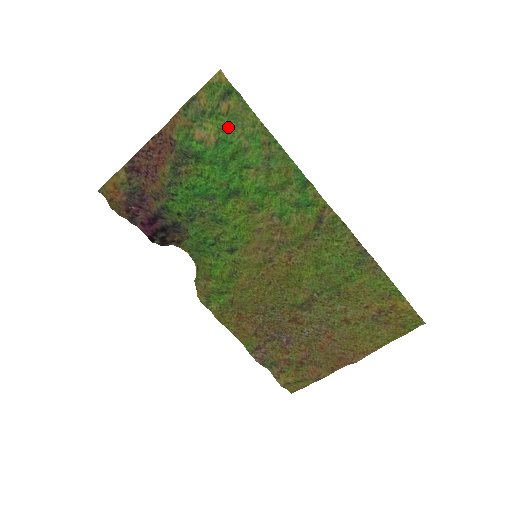
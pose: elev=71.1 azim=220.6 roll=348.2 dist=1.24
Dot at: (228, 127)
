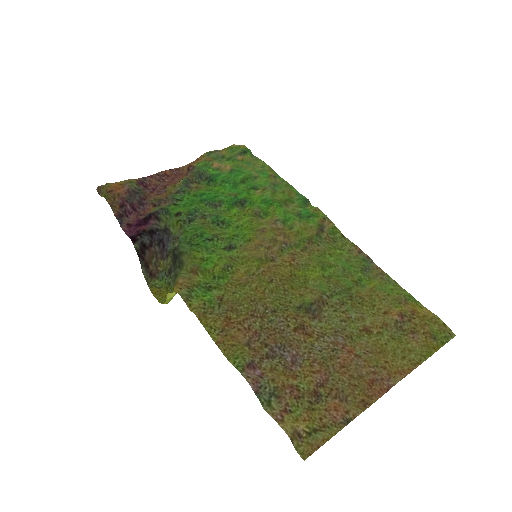
Dot at: (242, 166)
